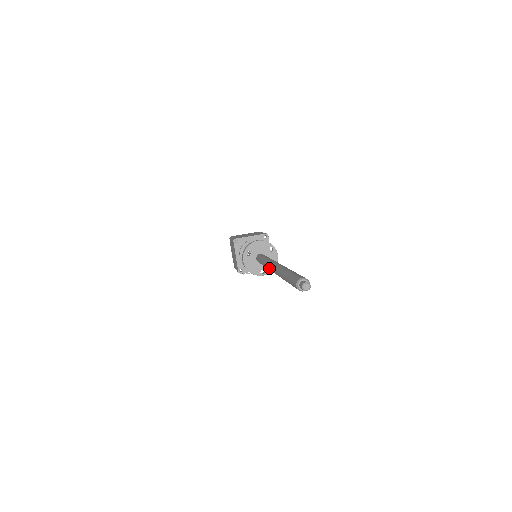
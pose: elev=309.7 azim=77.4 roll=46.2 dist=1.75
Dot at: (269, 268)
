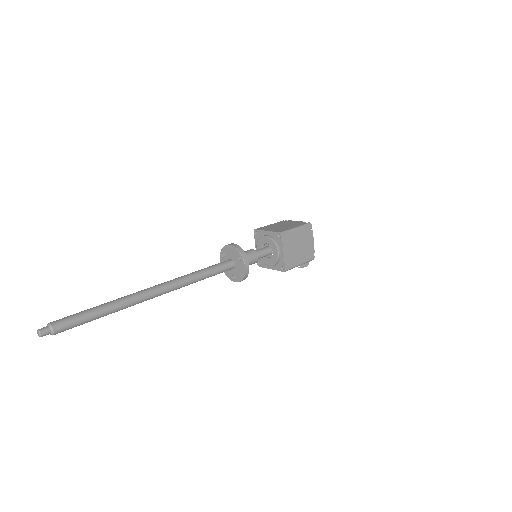
Dot at: occluded
